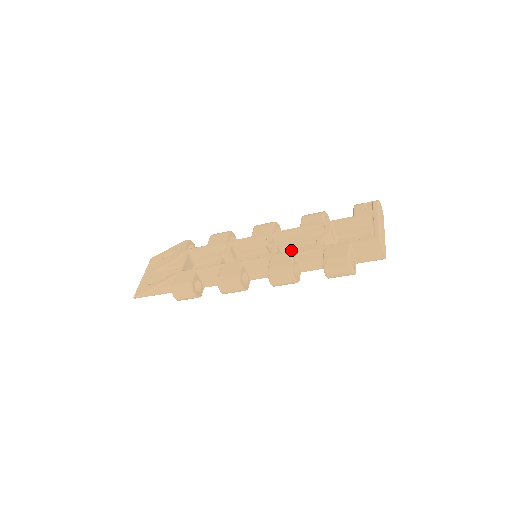
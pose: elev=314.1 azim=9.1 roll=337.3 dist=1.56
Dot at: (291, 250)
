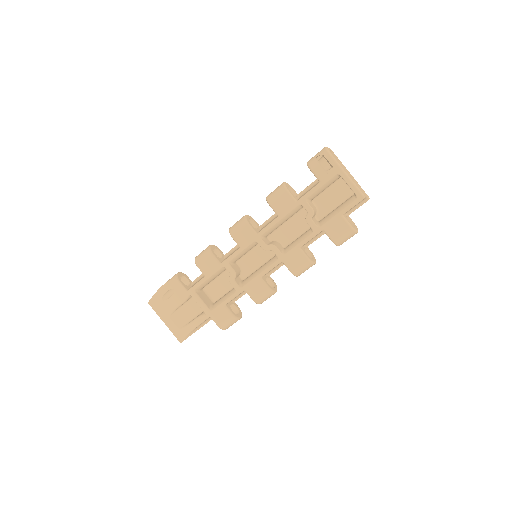
Dot at: (280, 232)
